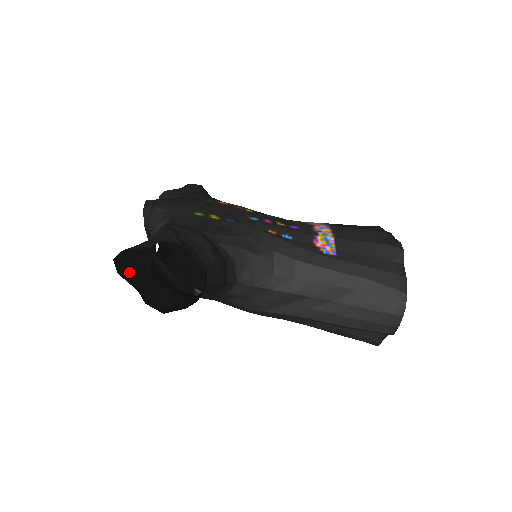
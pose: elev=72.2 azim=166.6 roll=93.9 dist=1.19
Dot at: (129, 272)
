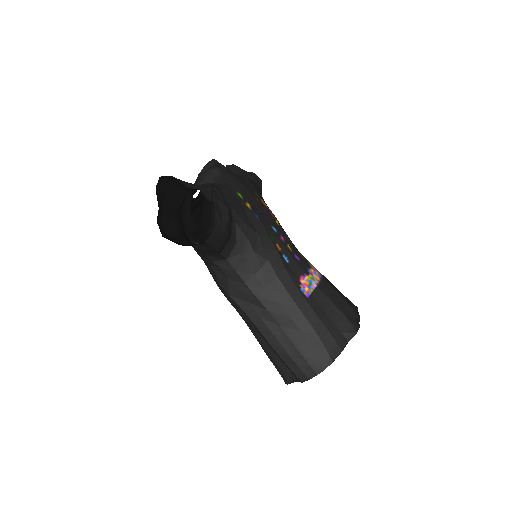
Dot at: (163, 193)
